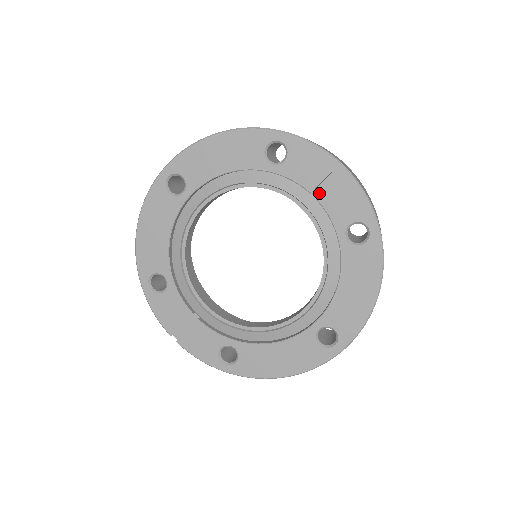
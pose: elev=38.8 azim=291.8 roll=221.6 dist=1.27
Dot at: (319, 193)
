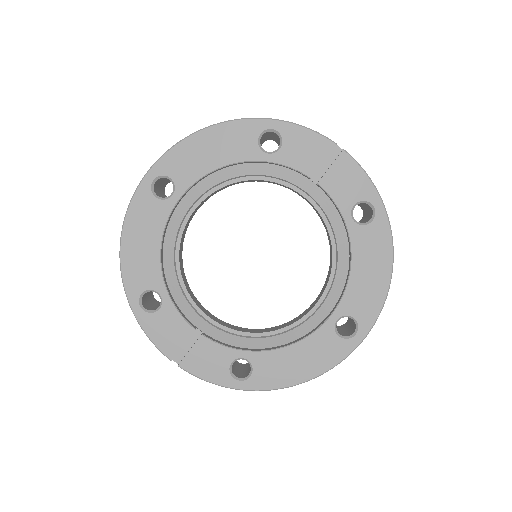
Dot at: (318, 178)
